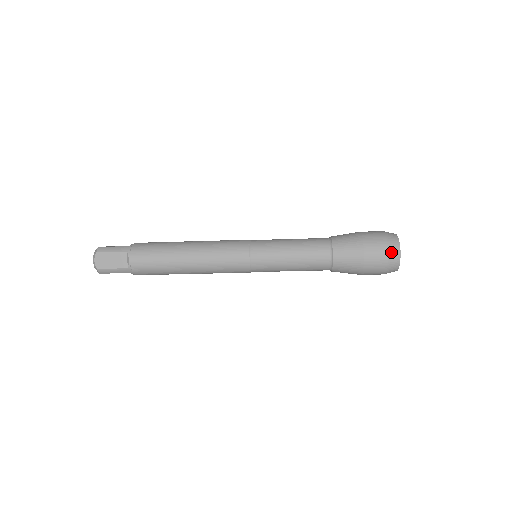
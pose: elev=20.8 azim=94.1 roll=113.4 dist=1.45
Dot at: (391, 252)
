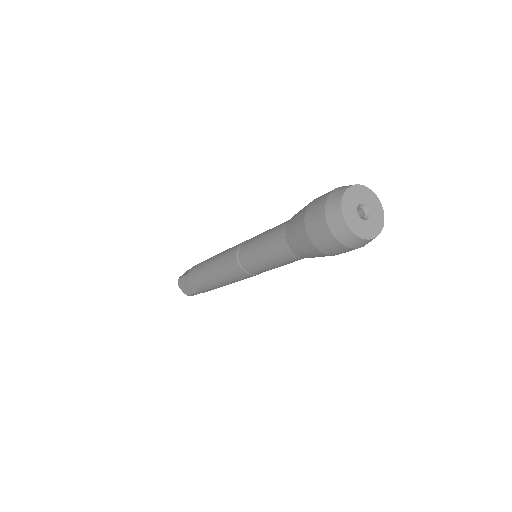
Dot at: (336, 232)
